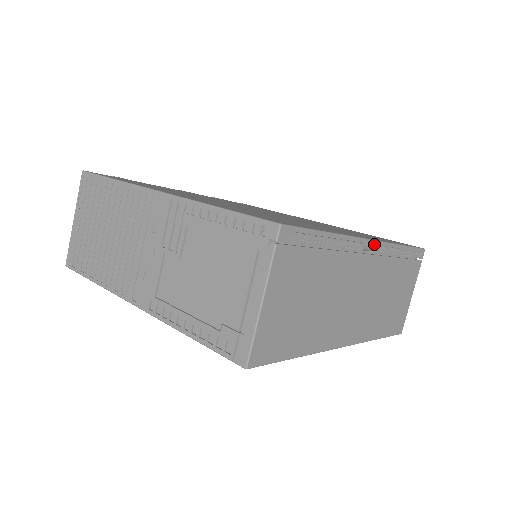
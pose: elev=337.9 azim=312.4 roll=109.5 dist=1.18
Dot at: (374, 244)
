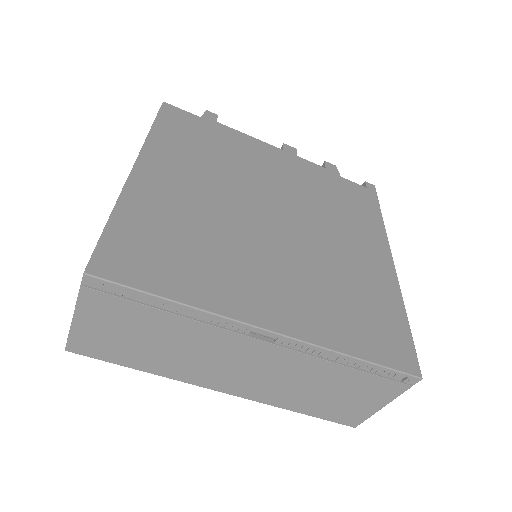
Dot at: (275, 336)
